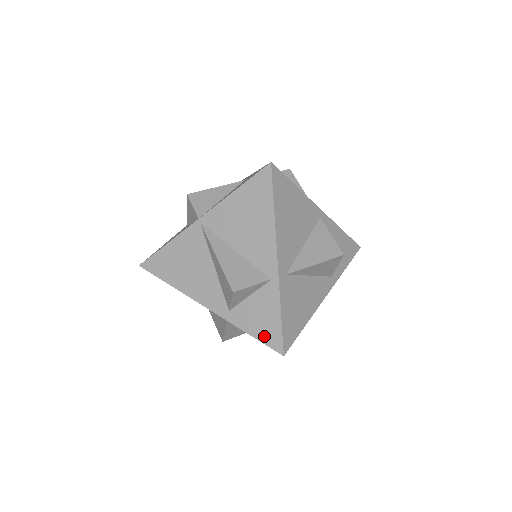
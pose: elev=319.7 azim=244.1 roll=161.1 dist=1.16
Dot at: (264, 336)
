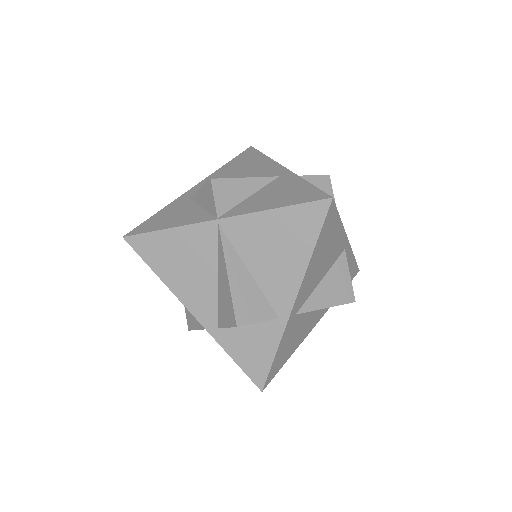
Dot at: (248, 367)
